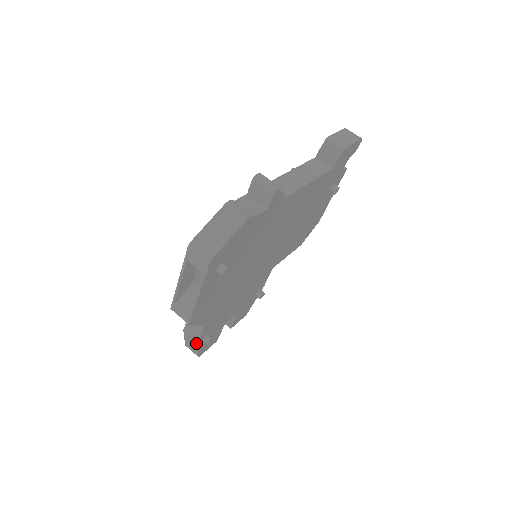
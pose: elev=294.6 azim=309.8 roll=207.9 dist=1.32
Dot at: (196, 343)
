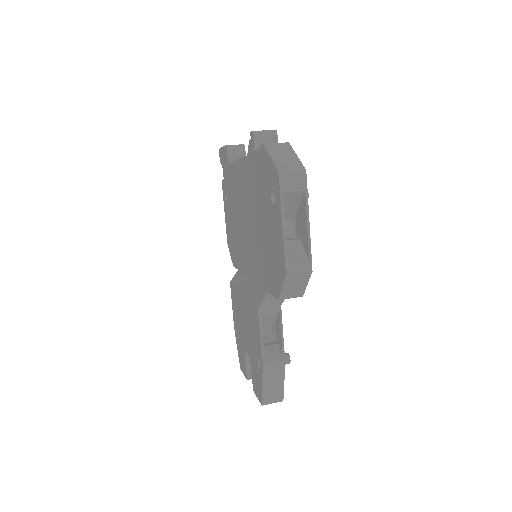
Dot at: (282, 368)
